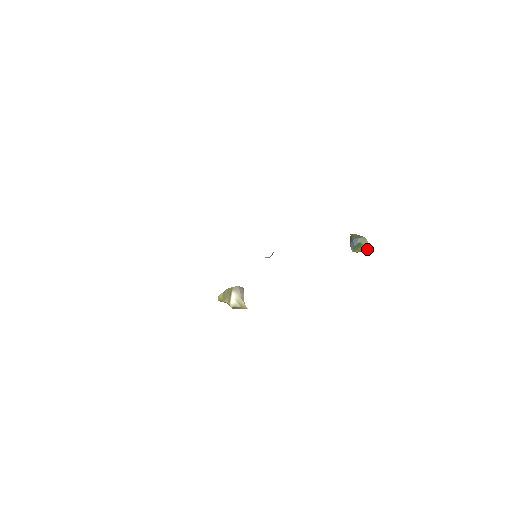
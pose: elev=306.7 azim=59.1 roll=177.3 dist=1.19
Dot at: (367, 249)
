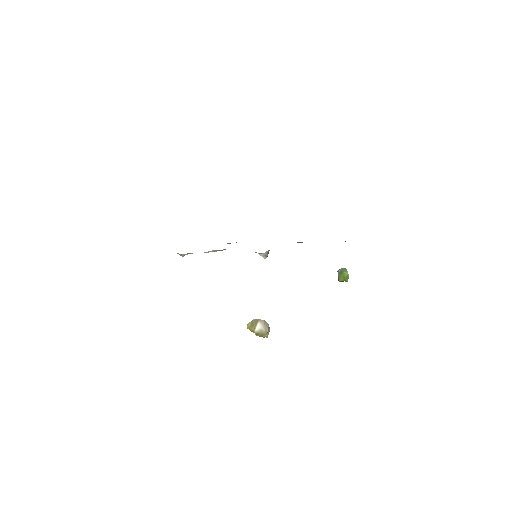
Dot at: (346, 276)
